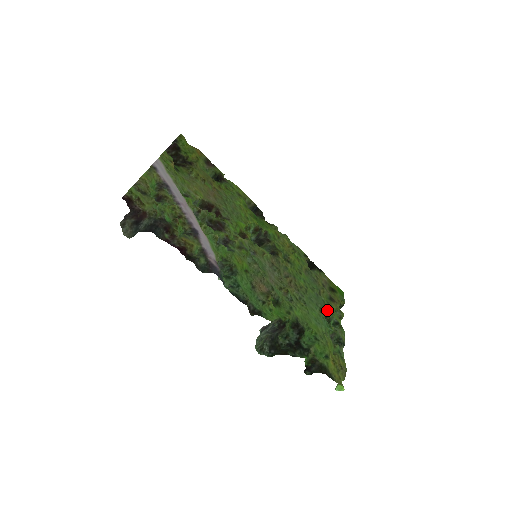
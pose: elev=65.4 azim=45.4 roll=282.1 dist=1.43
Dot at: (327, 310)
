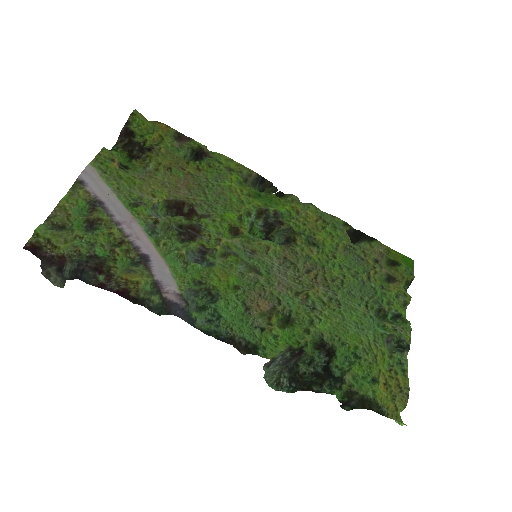
Dot at: (380, 301)
